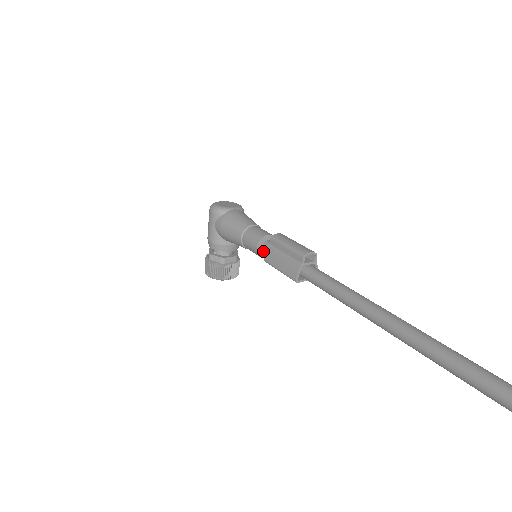
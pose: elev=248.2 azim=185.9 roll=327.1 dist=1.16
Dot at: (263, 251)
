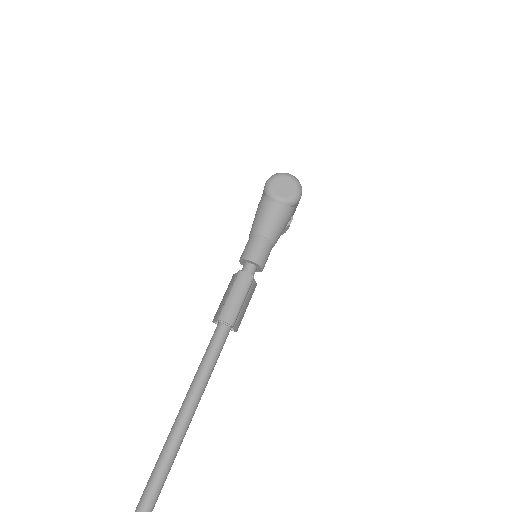
Dot at: occluded
